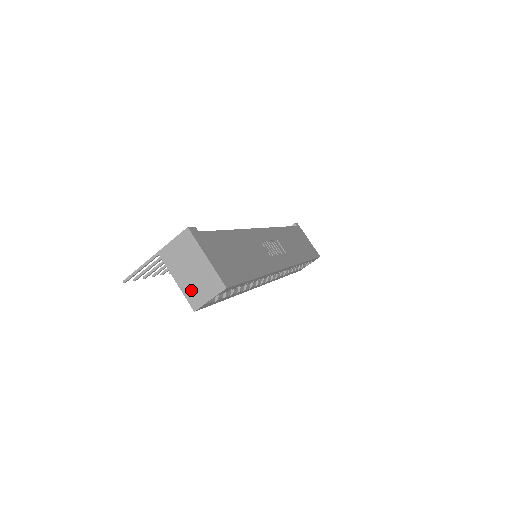
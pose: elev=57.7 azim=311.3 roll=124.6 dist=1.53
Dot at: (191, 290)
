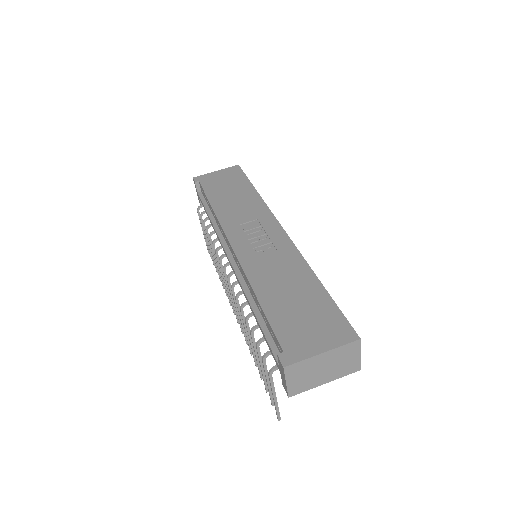
Dot at: (341, 371)
